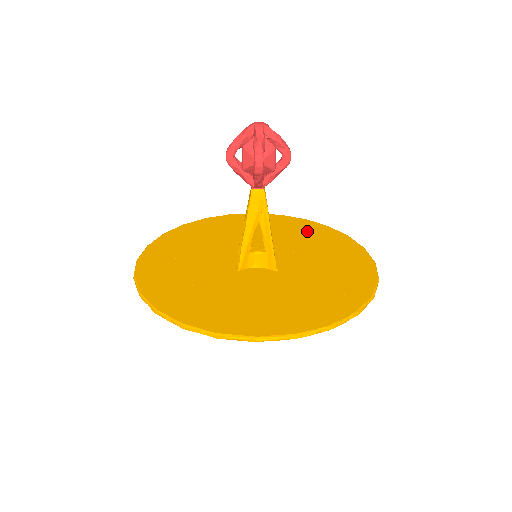
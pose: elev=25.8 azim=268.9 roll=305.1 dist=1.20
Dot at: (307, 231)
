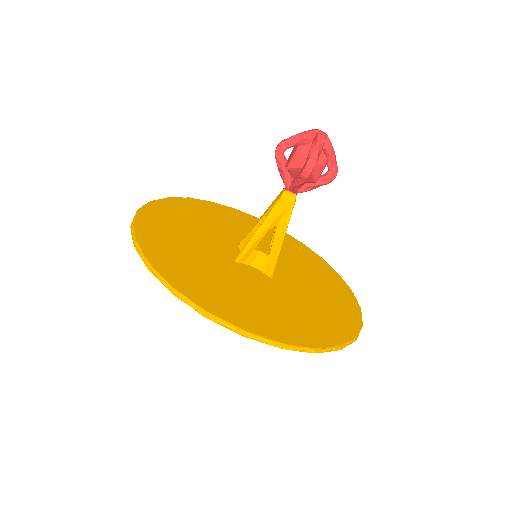
Dot at: (304, 255)
